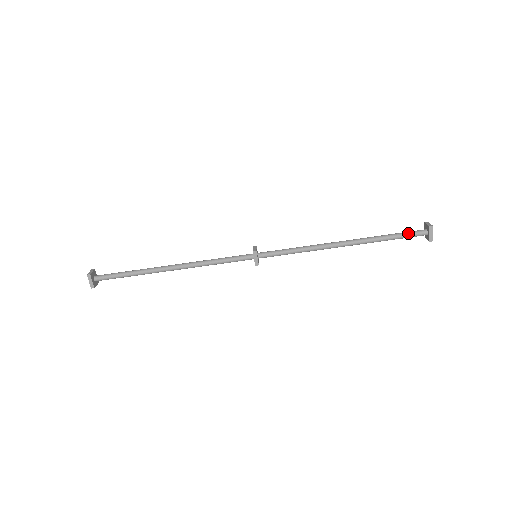
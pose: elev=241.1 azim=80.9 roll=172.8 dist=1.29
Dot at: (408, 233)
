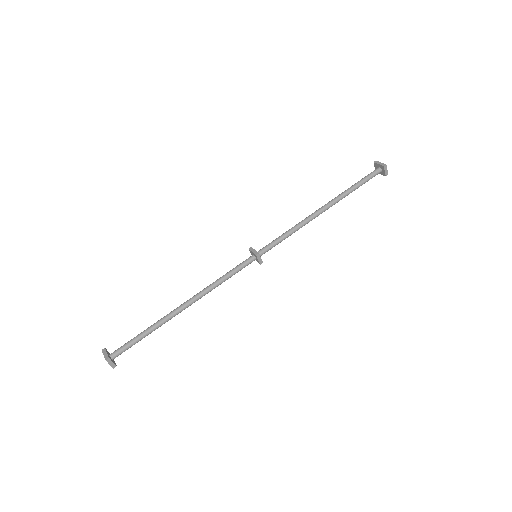
Dot at: (365, 176)
